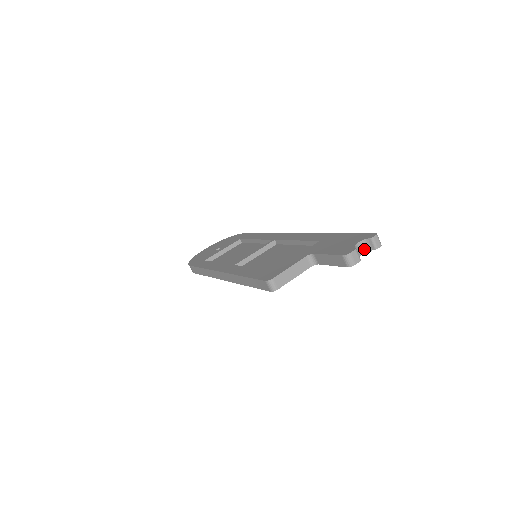
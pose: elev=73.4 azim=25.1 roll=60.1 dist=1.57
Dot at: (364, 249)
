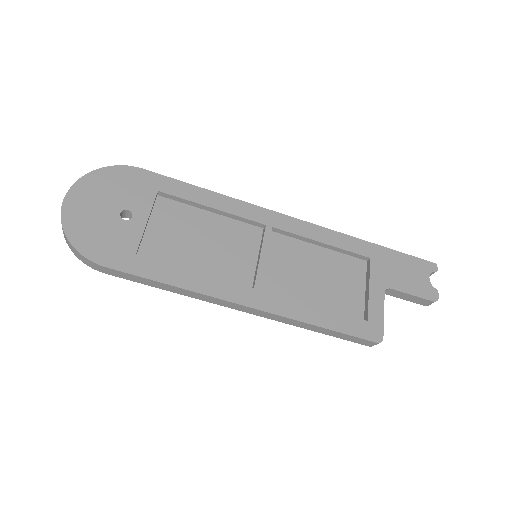
Dot at: occluded
